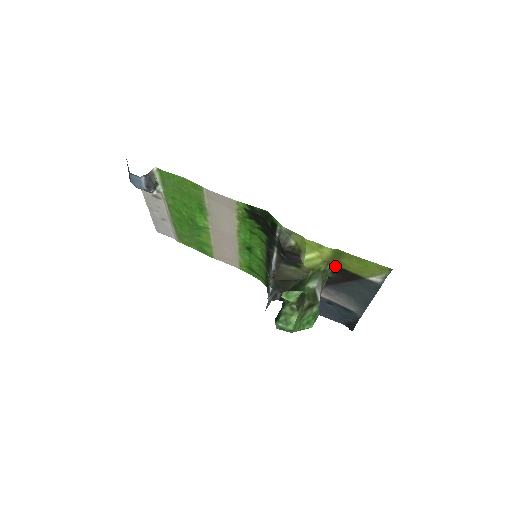
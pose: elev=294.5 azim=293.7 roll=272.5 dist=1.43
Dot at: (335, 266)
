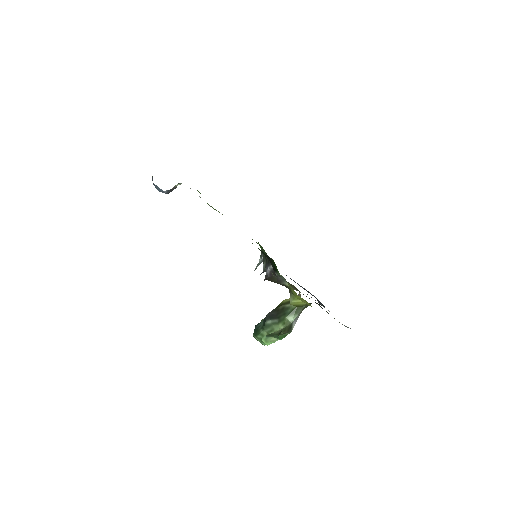
Dot at: occluded
